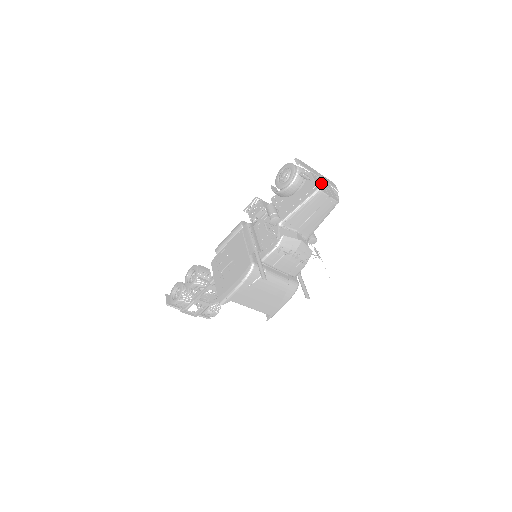
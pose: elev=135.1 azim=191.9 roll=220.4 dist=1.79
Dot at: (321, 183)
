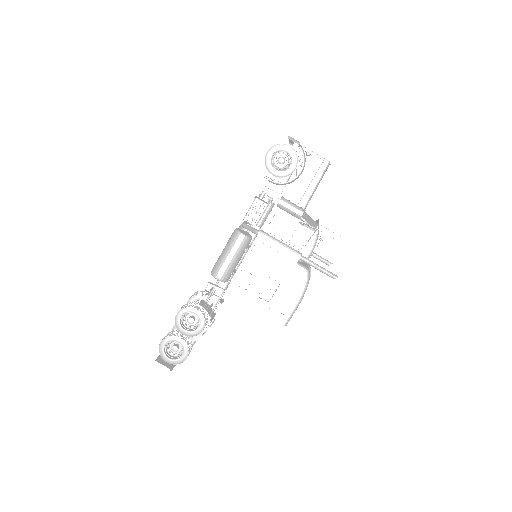
Dot at: occluded
